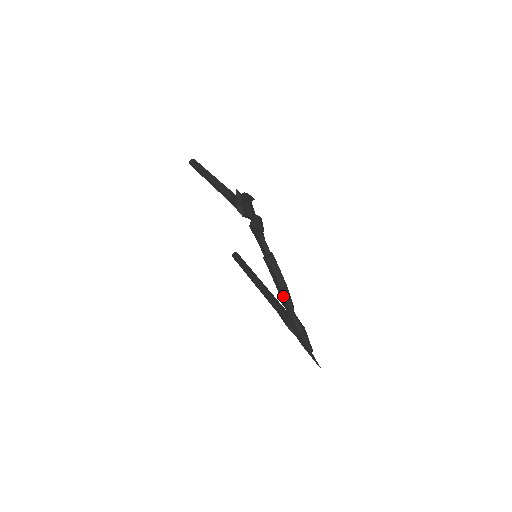
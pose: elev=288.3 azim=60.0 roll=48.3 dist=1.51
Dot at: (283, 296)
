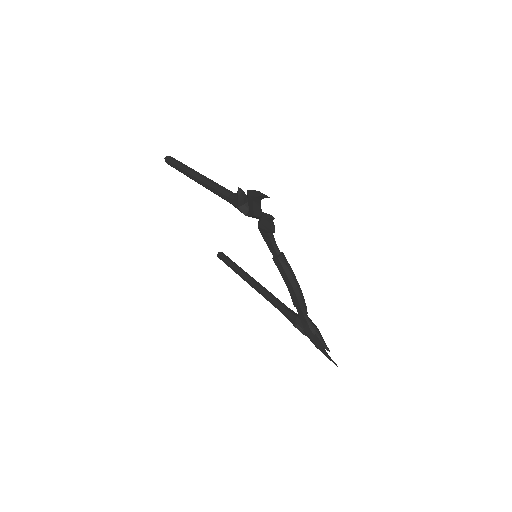
Dot at: (296, 297)
